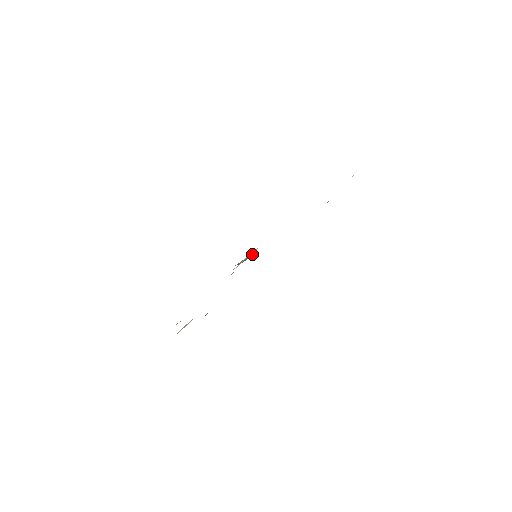
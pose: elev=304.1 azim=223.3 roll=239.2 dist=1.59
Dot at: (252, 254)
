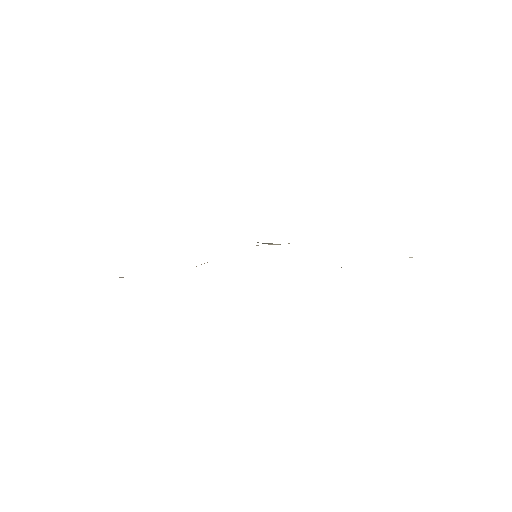
Dot at: (280, 244)
